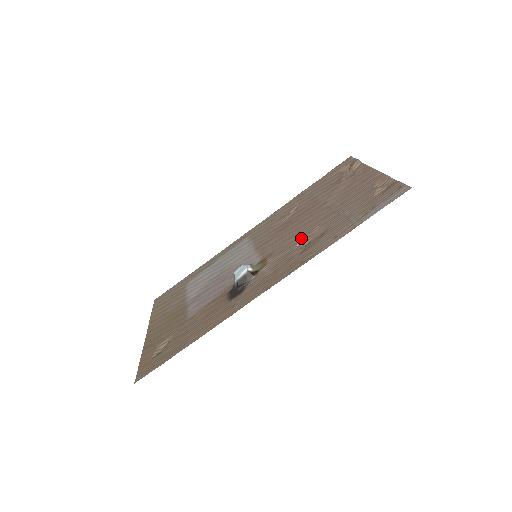
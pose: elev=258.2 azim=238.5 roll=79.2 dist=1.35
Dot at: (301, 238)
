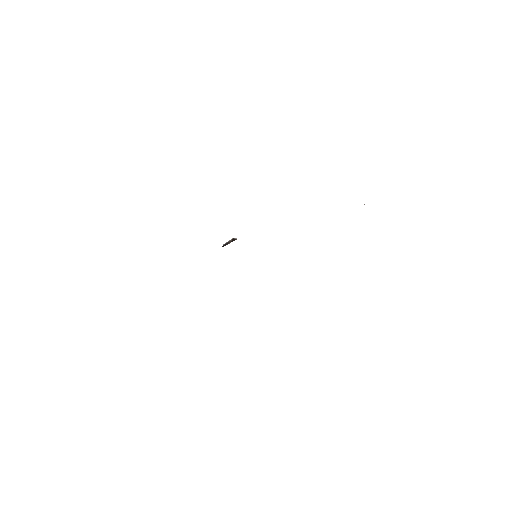
Dot at: occluded
